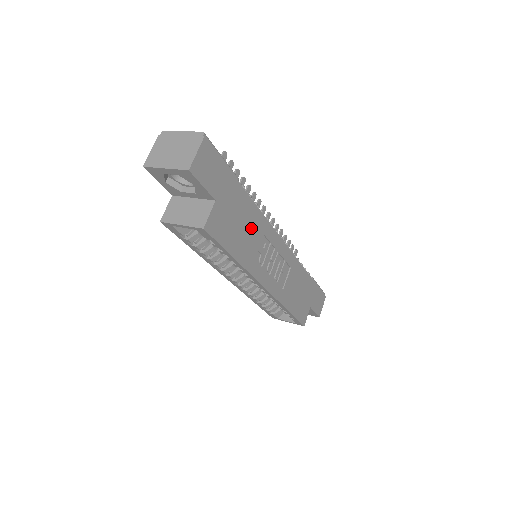
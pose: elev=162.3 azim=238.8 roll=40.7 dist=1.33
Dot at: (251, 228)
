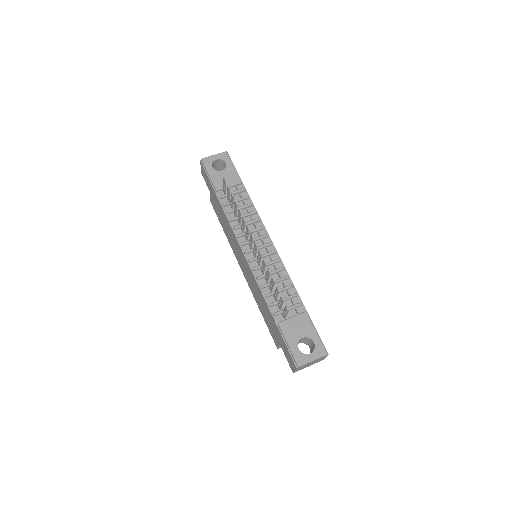
Dot at: occluded
